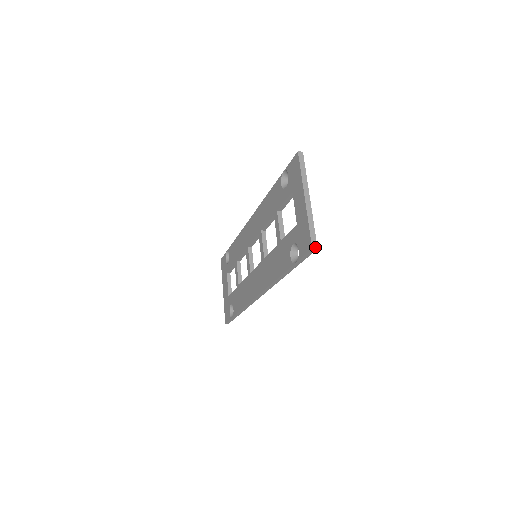
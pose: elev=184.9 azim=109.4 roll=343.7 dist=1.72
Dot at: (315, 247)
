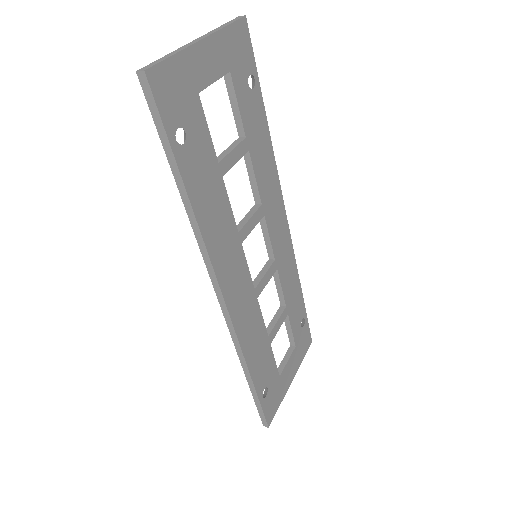
Dot at: (143, 70)
